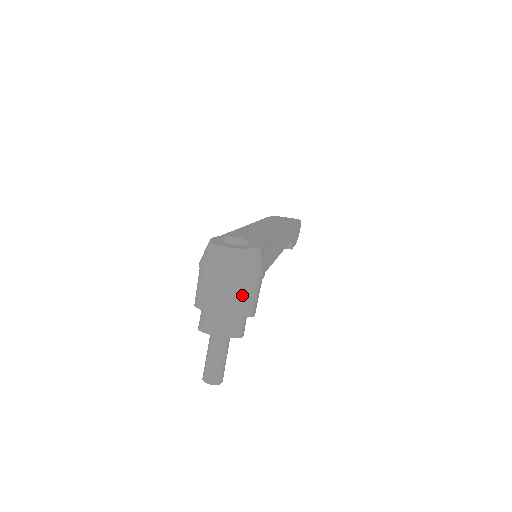
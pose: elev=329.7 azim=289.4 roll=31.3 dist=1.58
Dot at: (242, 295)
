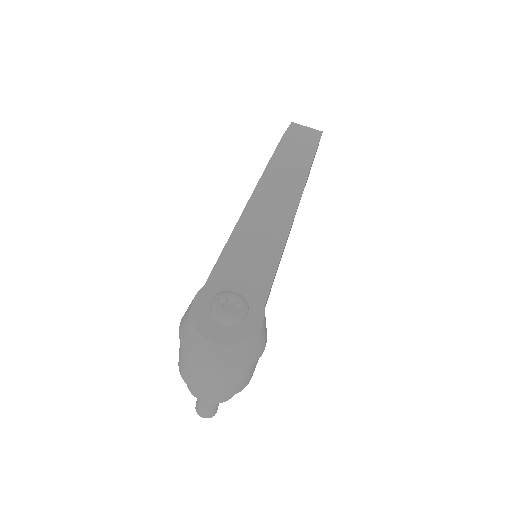
Dot at: (238, 381)
